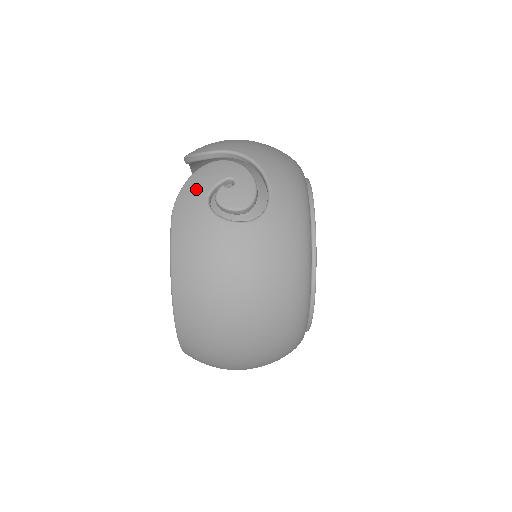
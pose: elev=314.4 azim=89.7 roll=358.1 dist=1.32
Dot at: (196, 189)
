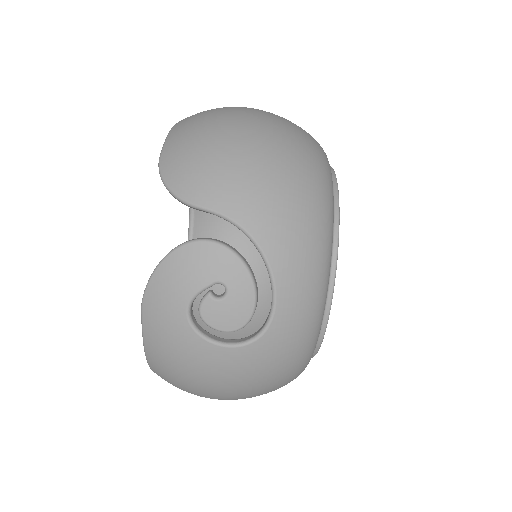
Dot at: (172, 289)
